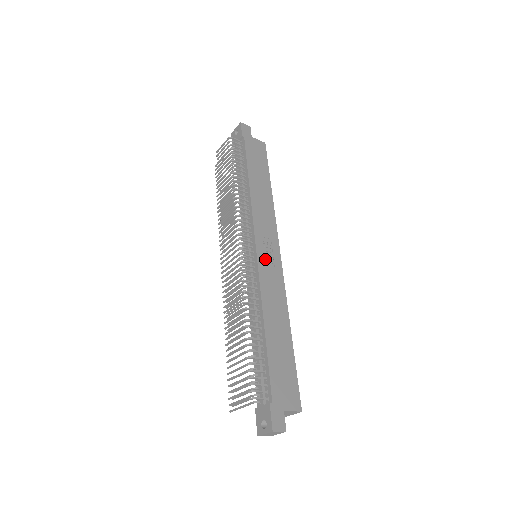
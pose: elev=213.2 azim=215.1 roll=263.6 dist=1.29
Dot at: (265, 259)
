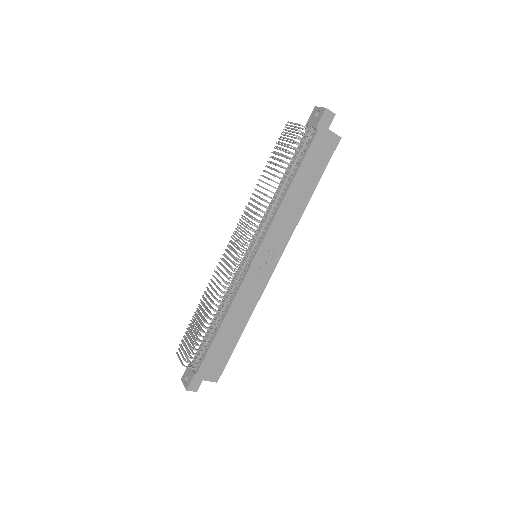
Dot at: (258, 268)
